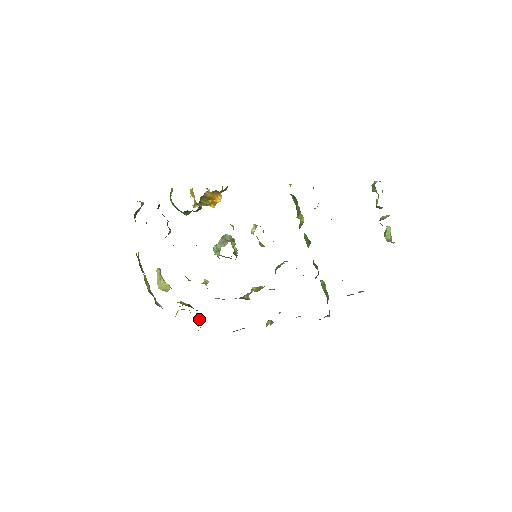
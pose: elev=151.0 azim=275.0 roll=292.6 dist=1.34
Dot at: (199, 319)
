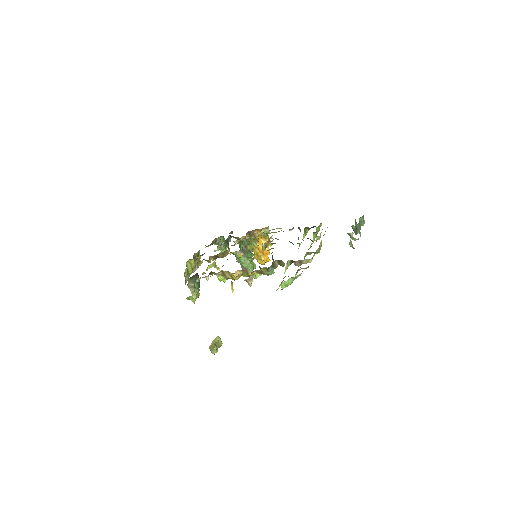
Dot at: (197, 290)
